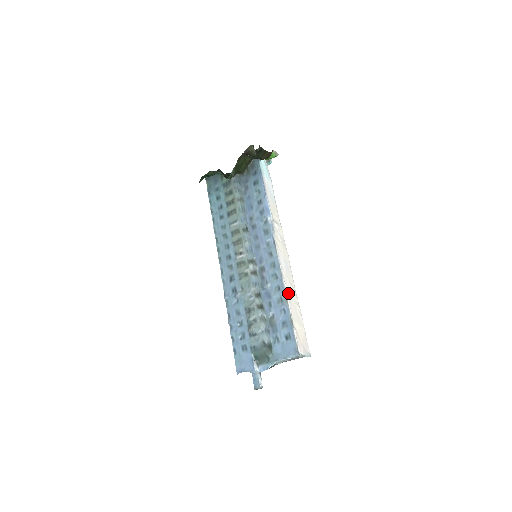
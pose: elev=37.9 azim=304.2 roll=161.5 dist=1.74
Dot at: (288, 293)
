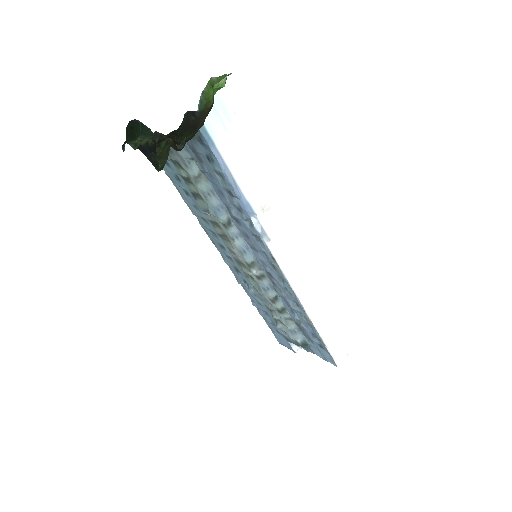
Dot at: (311, 309)
